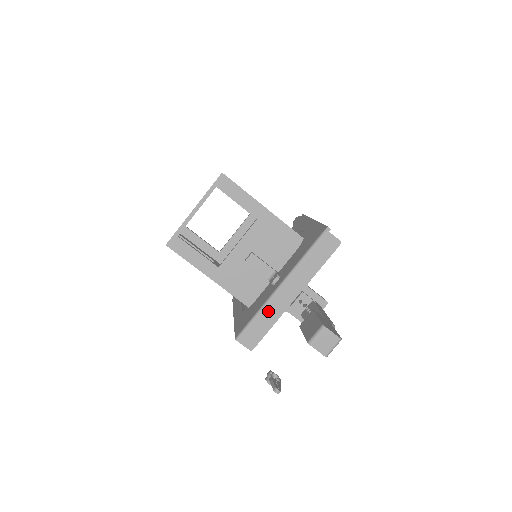
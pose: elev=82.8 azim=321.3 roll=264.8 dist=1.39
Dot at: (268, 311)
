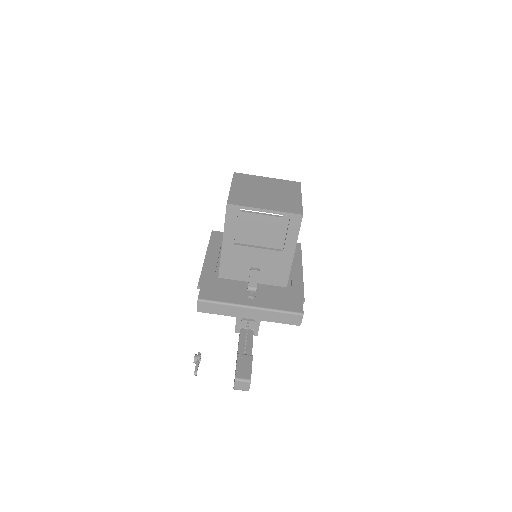
Dot at: (229, 308)
